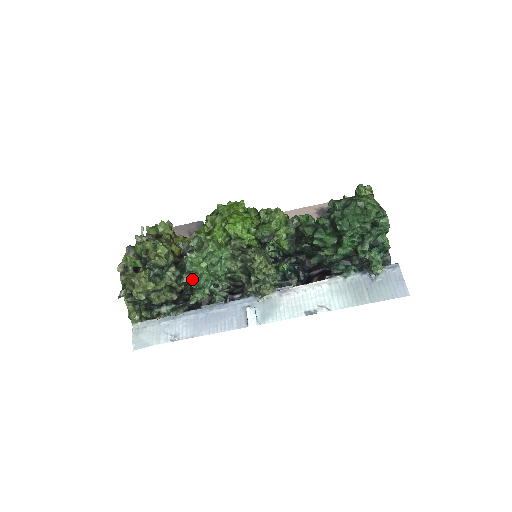
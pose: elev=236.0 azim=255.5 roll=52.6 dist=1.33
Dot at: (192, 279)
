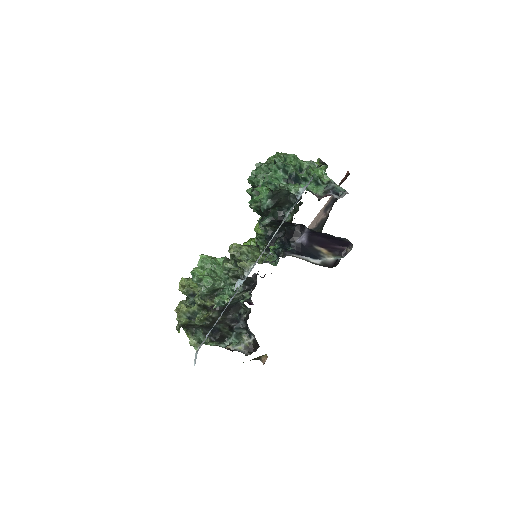
Dot at: occluded
